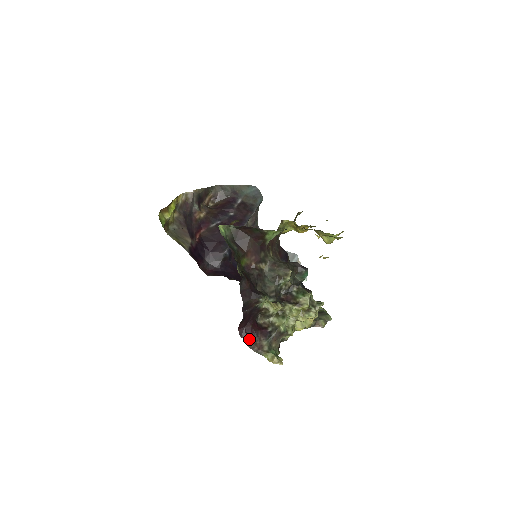
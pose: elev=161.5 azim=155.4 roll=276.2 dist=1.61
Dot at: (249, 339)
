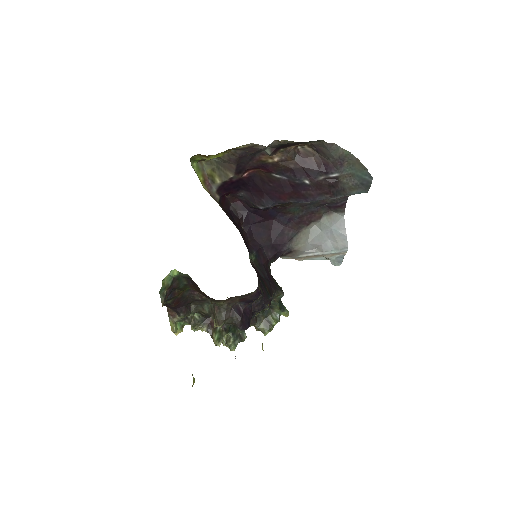
Dot at: occluded
